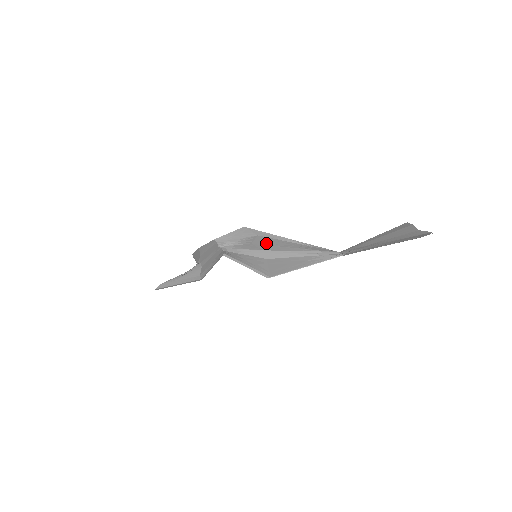
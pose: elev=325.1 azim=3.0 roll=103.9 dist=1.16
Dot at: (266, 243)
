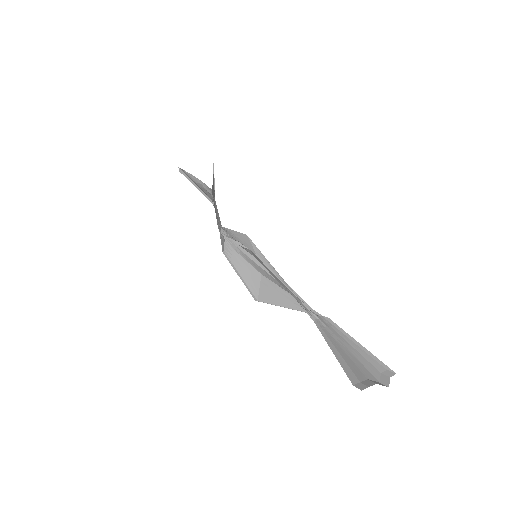
Dot at: occluded
